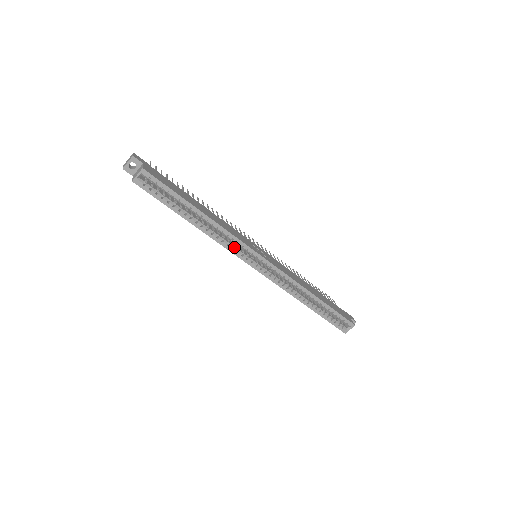
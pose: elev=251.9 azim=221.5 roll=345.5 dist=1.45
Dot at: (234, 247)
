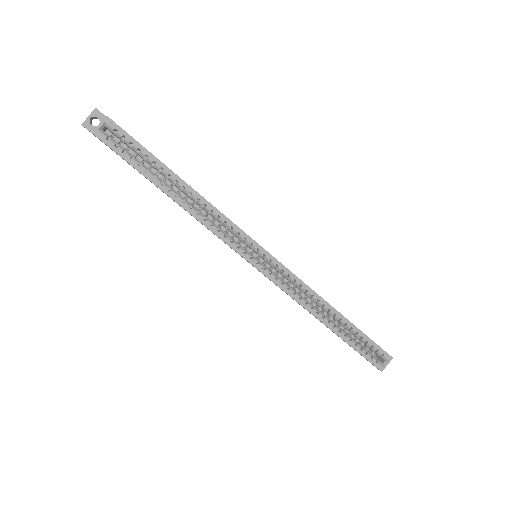
Dot at: (227, 235)
